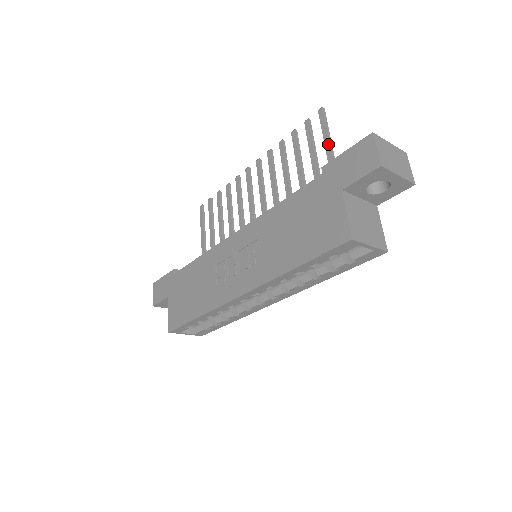
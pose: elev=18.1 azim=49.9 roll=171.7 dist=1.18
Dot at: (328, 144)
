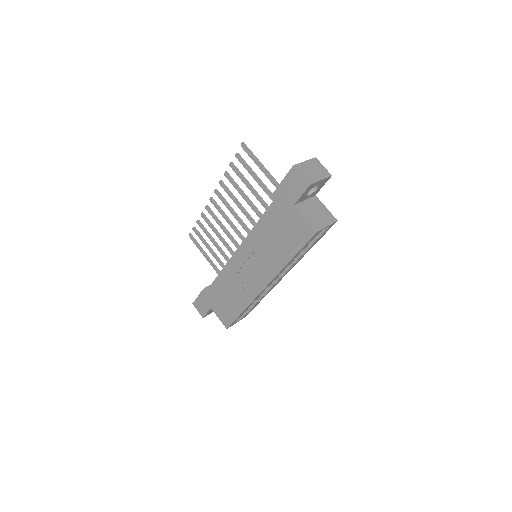
Dot at: (262, 168)
